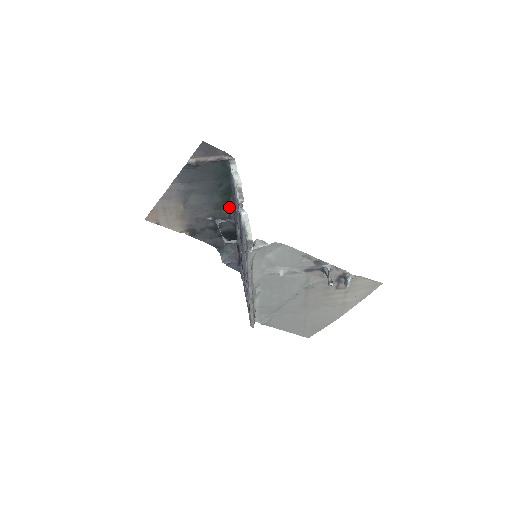
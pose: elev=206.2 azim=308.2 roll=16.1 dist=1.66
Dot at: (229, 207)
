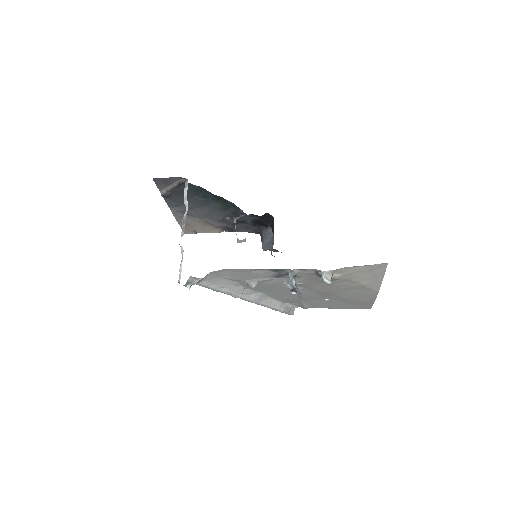
Dot at: (234, 206)
